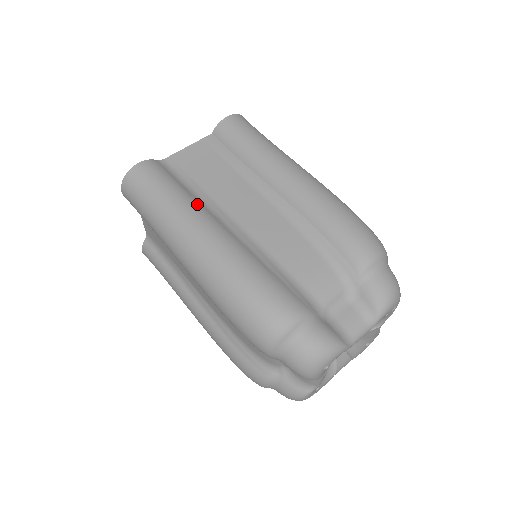
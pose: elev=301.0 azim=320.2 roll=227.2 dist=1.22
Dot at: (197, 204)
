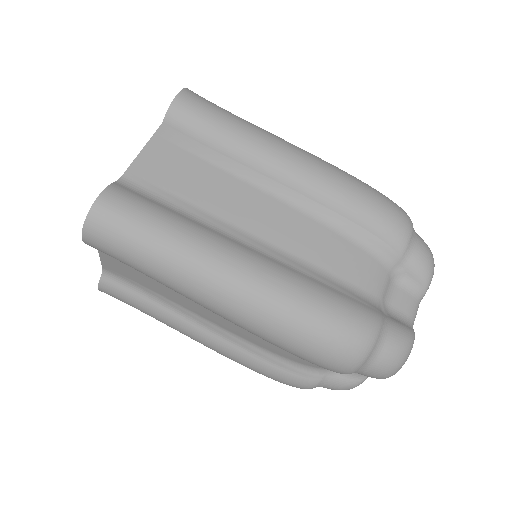
Dot at: (204, 230)
